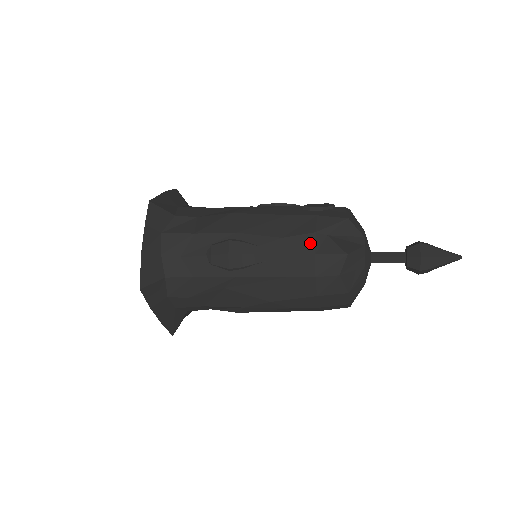
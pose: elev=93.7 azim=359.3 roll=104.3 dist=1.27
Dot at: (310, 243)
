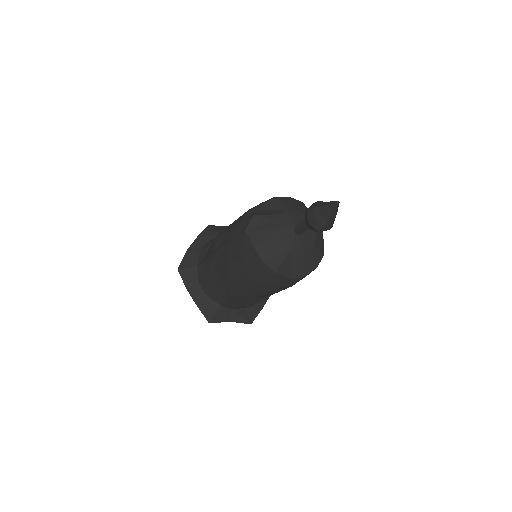
Dot at: (243, 216)
